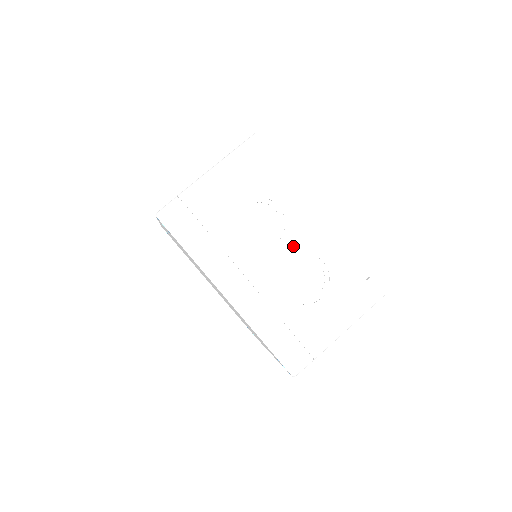
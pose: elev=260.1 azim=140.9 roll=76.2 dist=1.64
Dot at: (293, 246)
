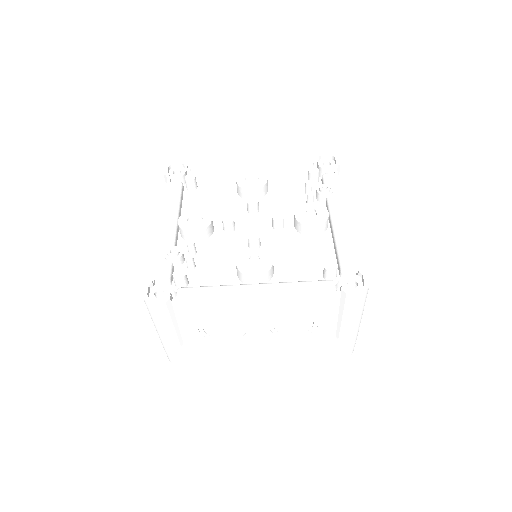
Dot at: (260, 320)
